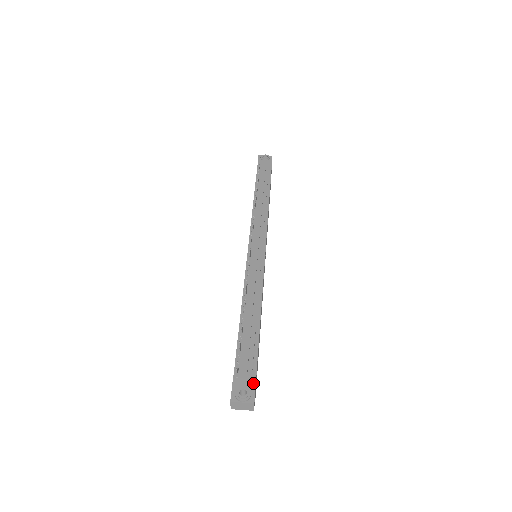
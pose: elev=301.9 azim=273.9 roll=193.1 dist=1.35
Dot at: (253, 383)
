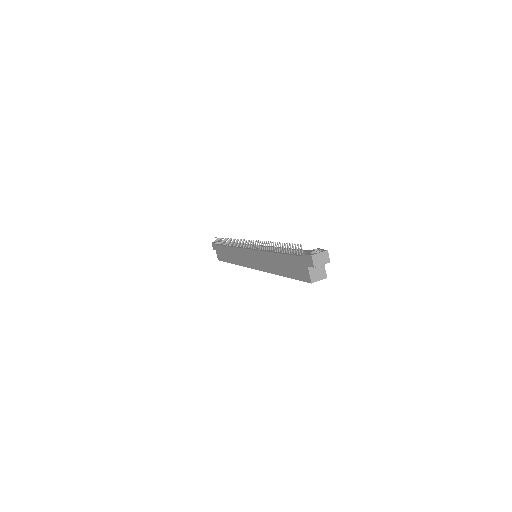
Dot at: occluded
